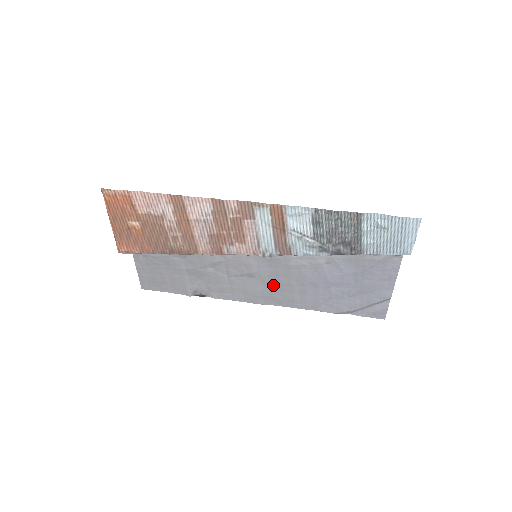
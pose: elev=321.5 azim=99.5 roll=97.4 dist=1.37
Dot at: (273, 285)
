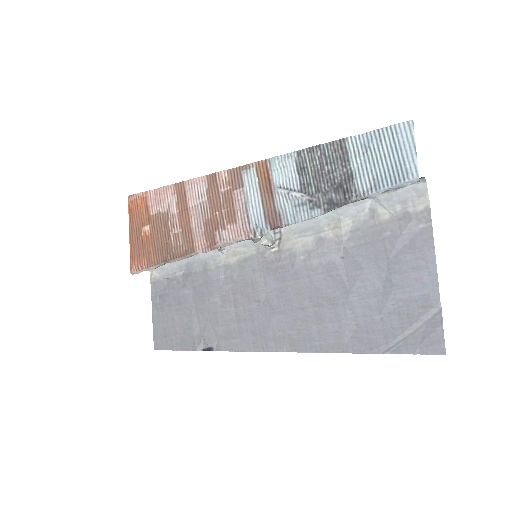
Dot at: (283, 313)
